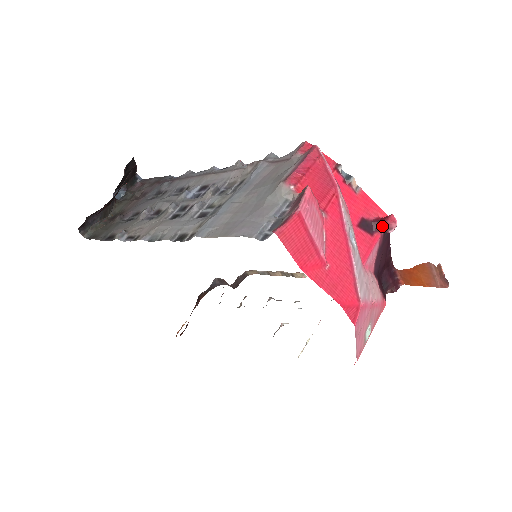
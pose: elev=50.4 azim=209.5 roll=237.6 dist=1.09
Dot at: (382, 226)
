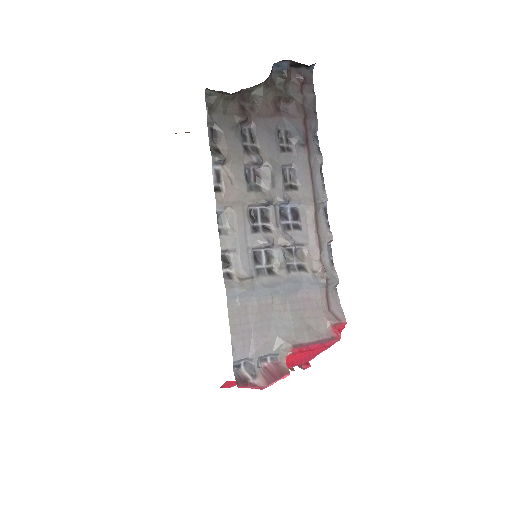
Dot at: occluded
